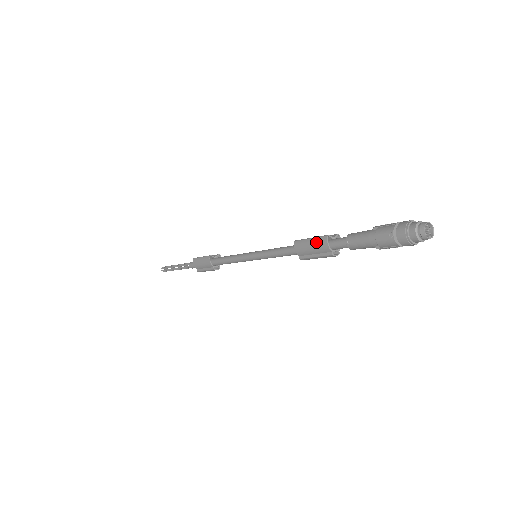
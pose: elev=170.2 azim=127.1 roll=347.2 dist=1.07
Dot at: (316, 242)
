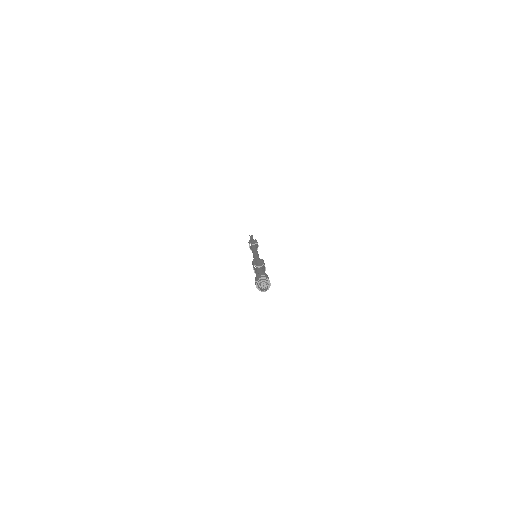
Dot at: occluded
